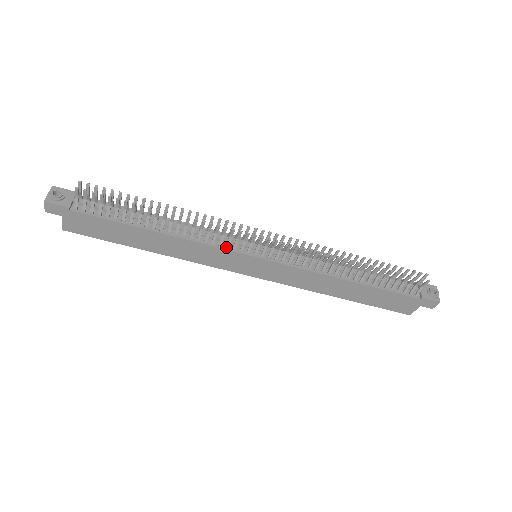
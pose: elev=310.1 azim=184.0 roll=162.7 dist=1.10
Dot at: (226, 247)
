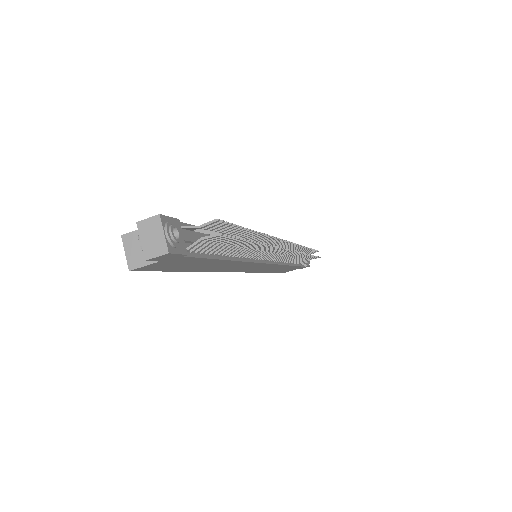
Dot at: (258, 259)
